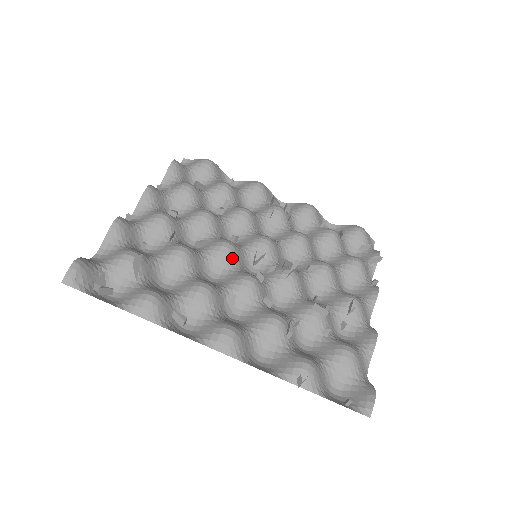
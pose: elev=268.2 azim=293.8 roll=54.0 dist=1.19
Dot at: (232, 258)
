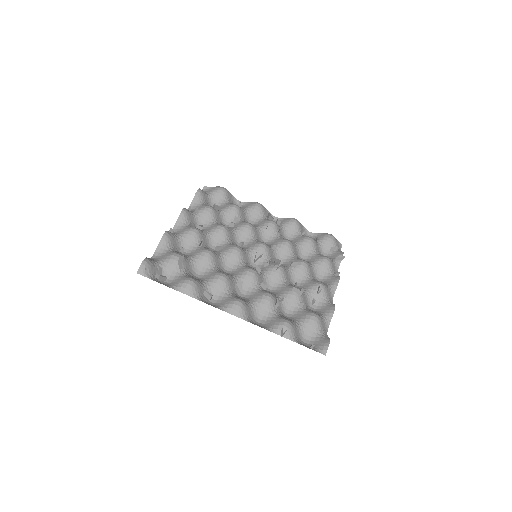
Dot at: (240, 257)
